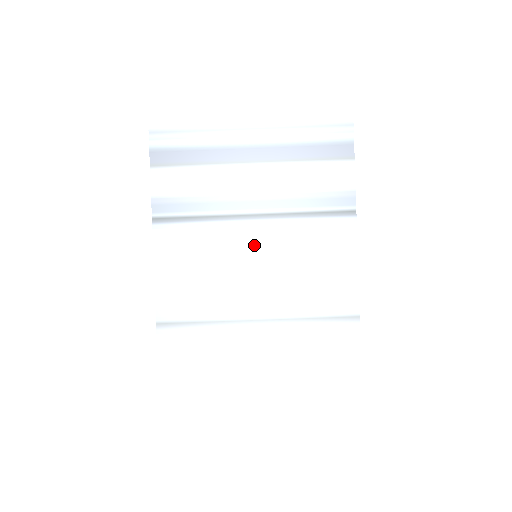
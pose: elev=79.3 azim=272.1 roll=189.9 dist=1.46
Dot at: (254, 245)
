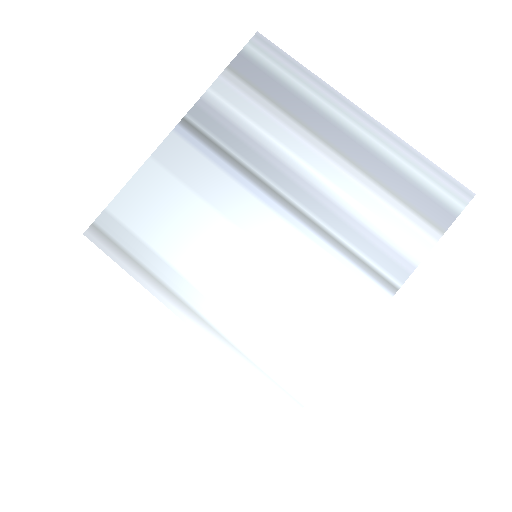
Dot at: (259, 231)
